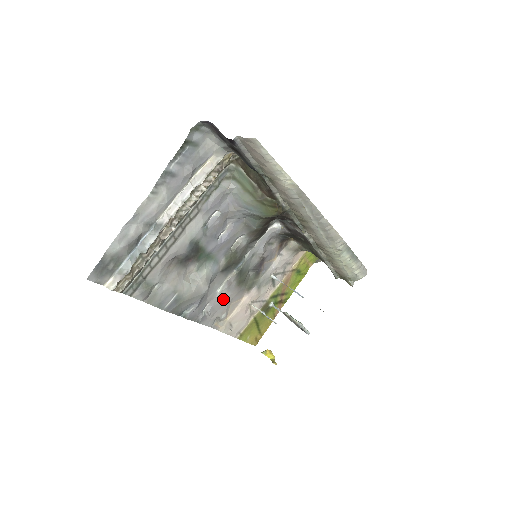
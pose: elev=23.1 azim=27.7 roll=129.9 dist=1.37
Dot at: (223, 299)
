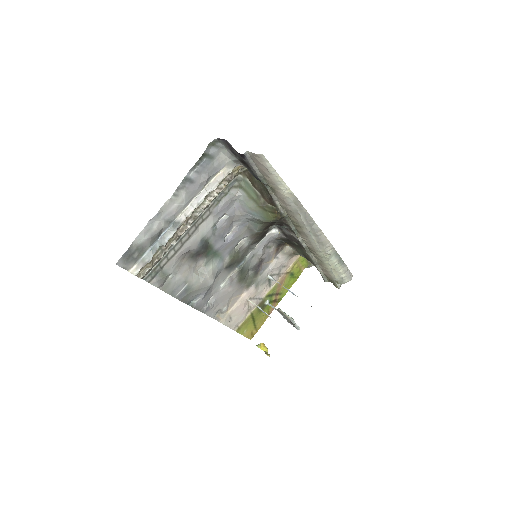
Dot at: (225, 293)
